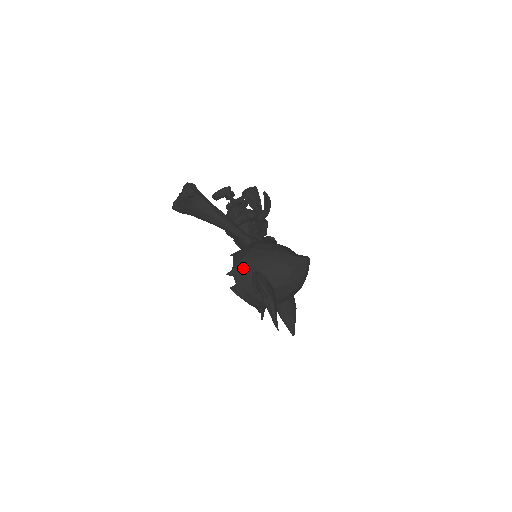
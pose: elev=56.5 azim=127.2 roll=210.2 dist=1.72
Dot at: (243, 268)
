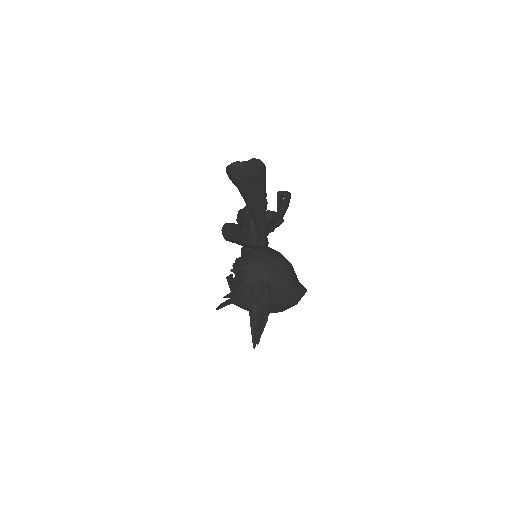
Dot at: (258, 271)
